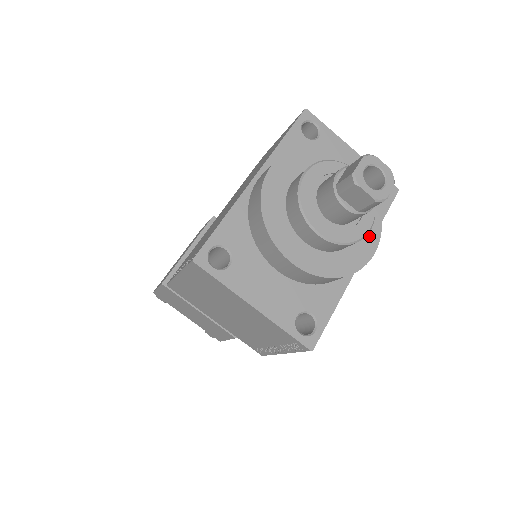
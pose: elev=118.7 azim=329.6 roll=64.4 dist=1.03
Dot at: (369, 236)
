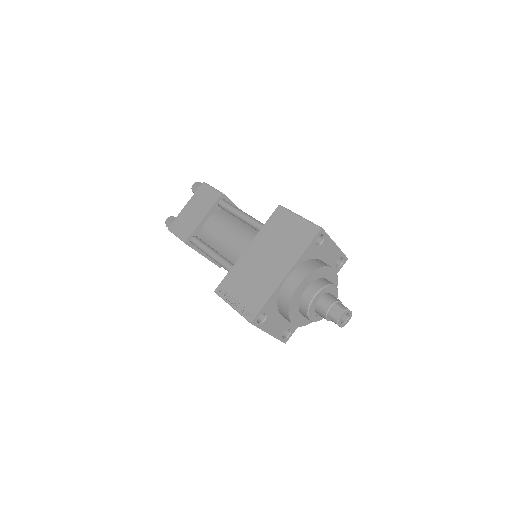
Dot at: occluded
